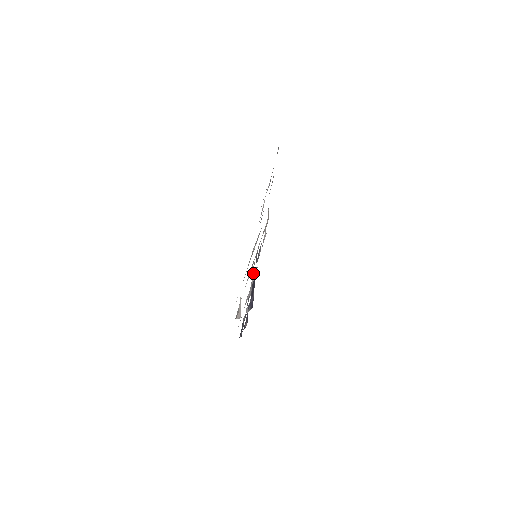
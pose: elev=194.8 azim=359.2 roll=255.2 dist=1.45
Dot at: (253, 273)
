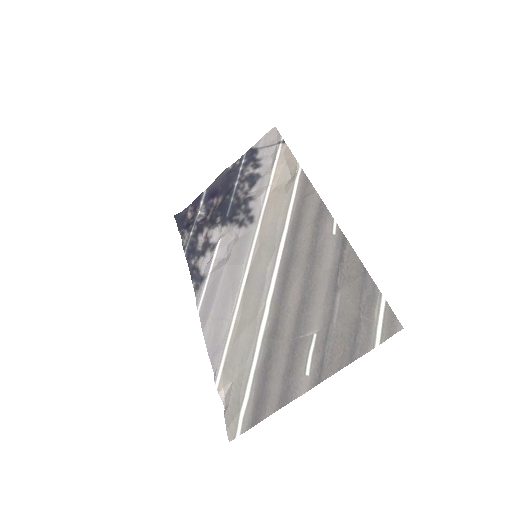
Dot at: (237, 236)
